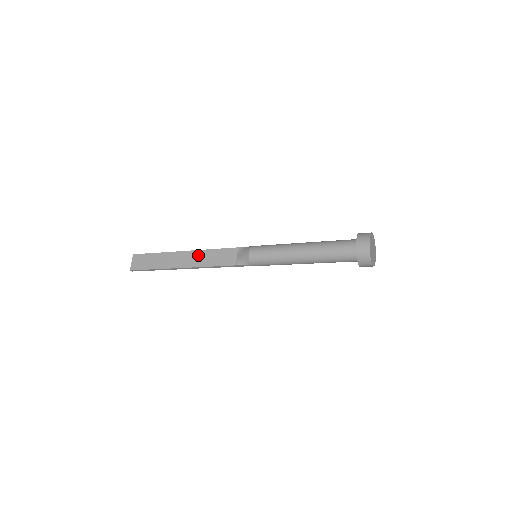
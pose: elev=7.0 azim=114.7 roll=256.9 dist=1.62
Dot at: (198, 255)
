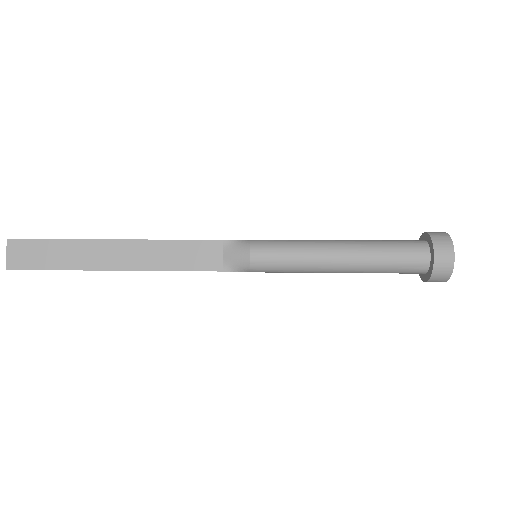
Dot at: (147, 249)
